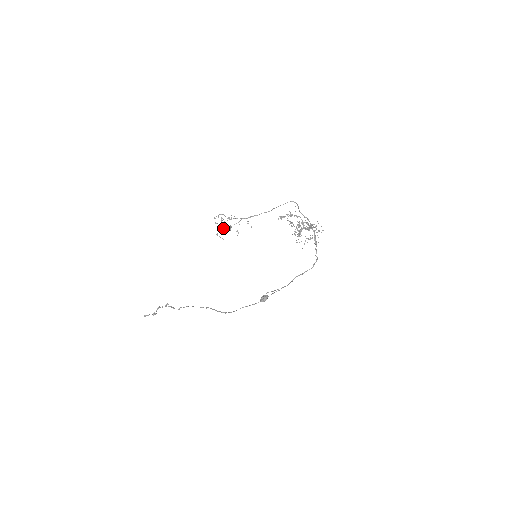
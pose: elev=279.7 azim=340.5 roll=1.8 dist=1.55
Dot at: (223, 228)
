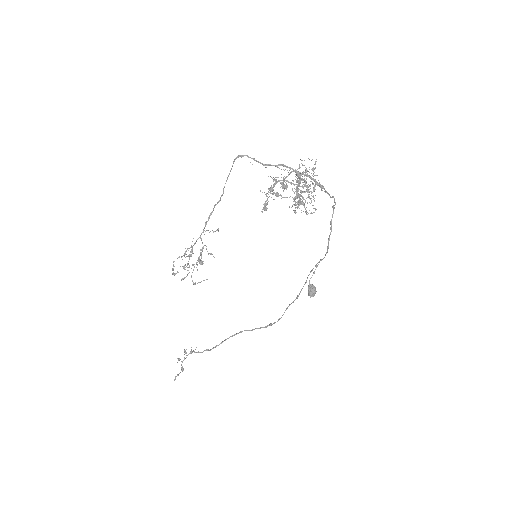
Dot at: occluded
